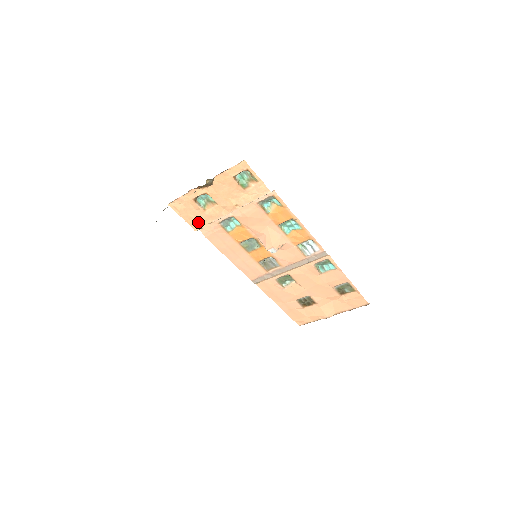
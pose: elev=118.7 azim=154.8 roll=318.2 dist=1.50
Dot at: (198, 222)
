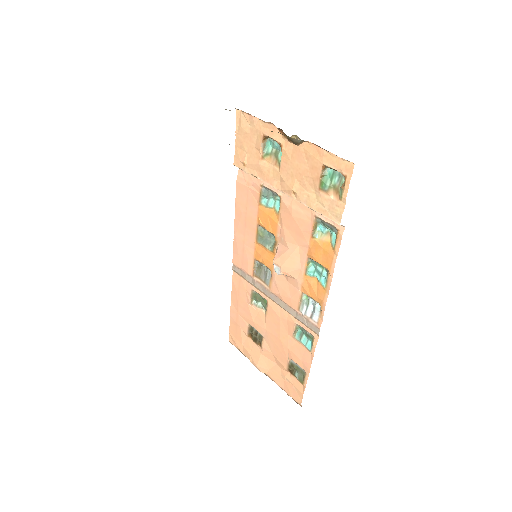
Dot at: (245, 160)
